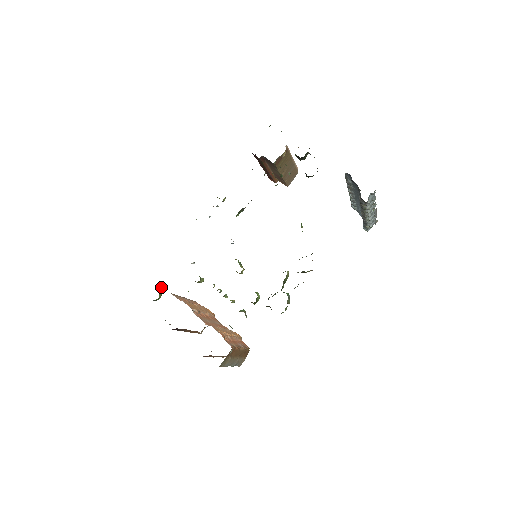
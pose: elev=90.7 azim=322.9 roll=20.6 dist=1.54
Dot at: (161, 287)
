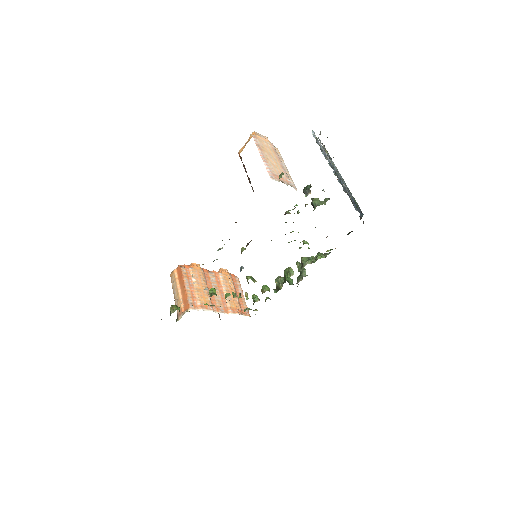
Dot at: (179, 309)
